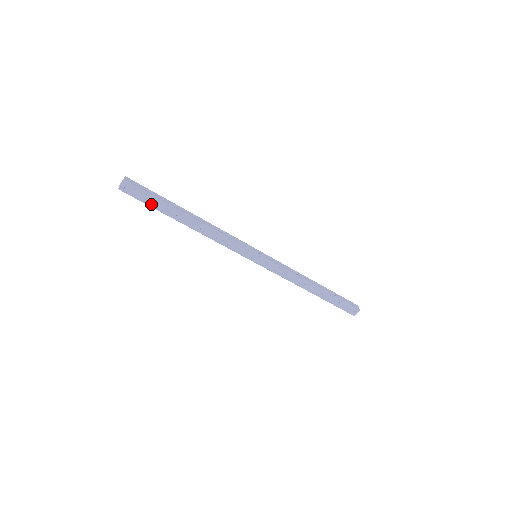
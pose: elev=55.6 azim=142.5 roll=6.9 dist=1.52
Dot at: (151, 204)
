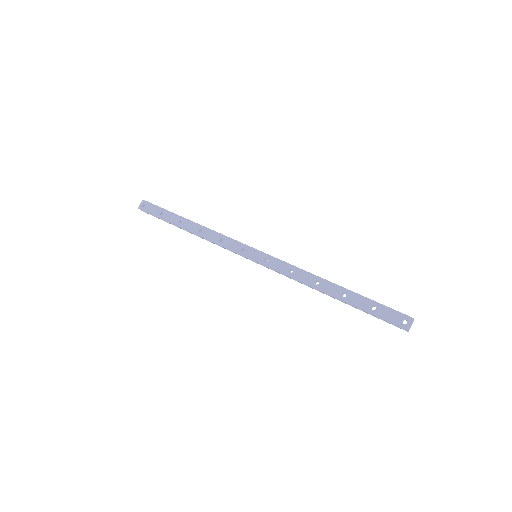
Dot at: (160, 216)
